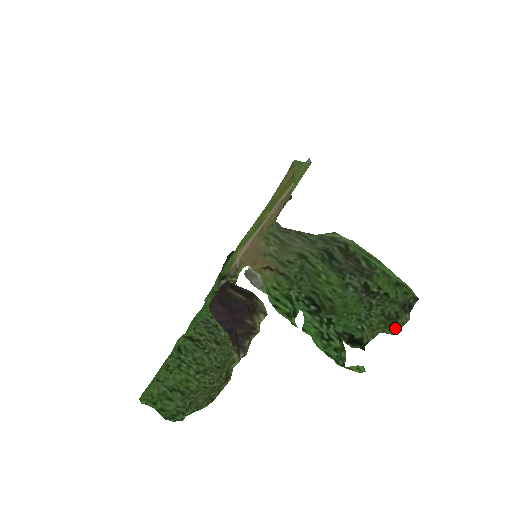
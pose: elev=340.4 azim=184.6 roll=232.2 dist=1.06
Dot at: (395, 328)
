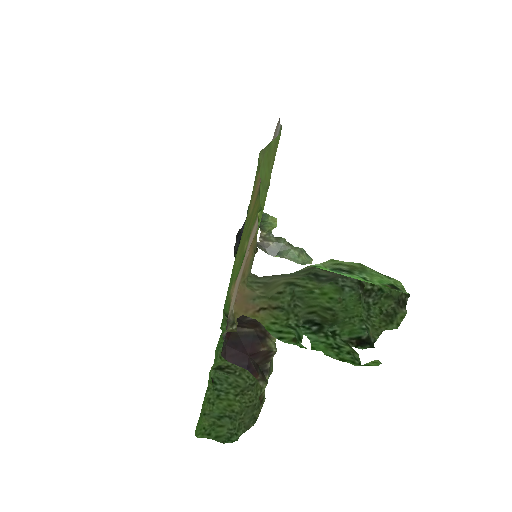
Dot at: (396, 323)
